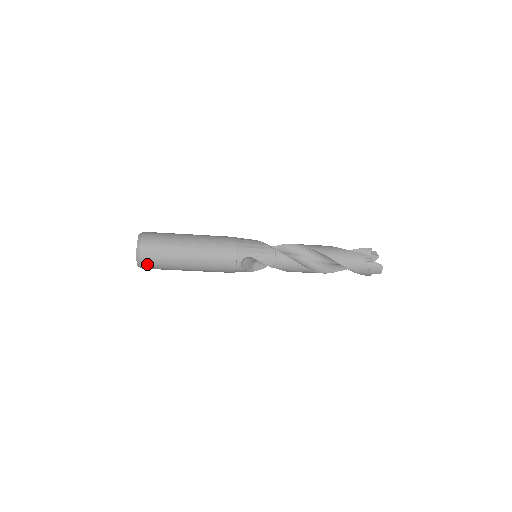
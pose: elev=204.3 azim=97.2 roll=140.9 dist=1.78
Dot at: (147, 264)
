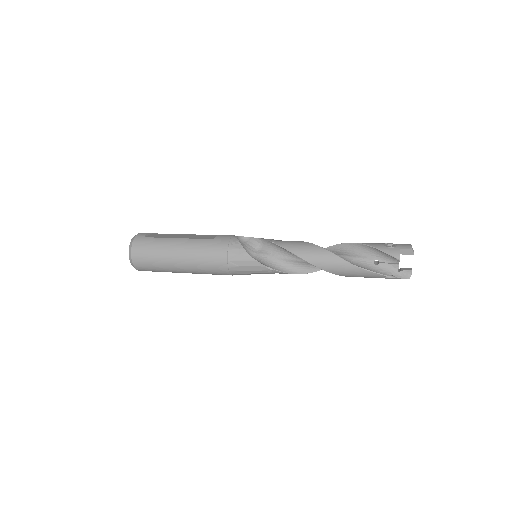
Dot at: occluded
